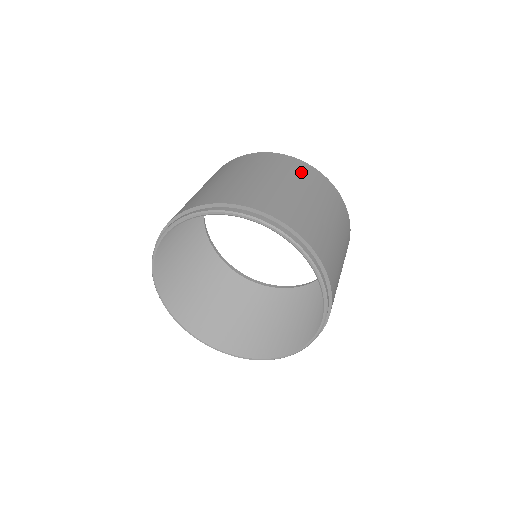
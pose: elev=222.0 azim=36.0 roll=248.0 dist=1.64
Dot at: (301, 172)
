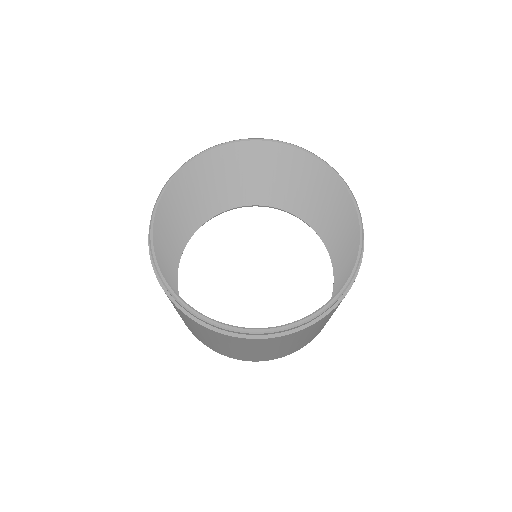
Dot at: occluded
